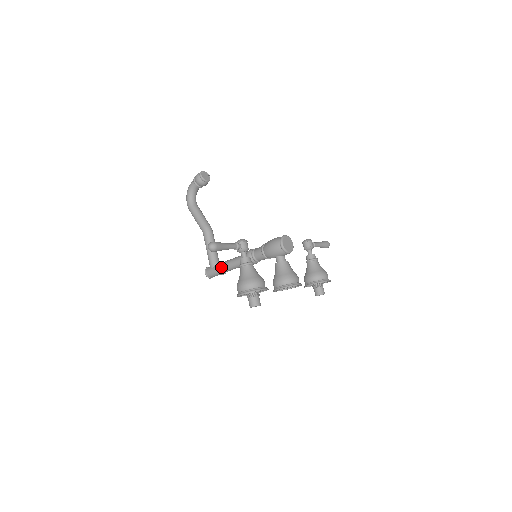
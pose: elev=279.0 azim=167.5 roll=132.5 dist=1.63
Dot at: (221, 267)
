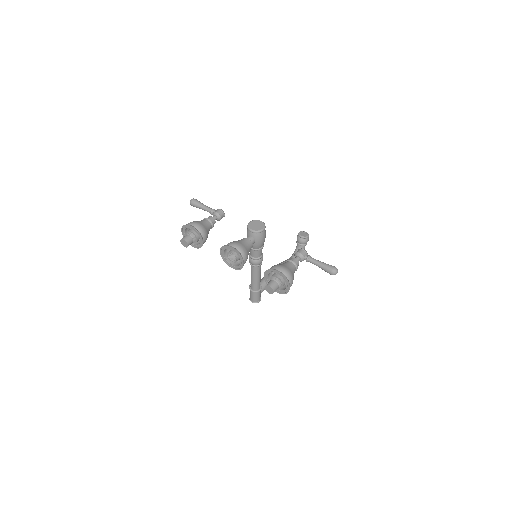
Dot at: occluded
